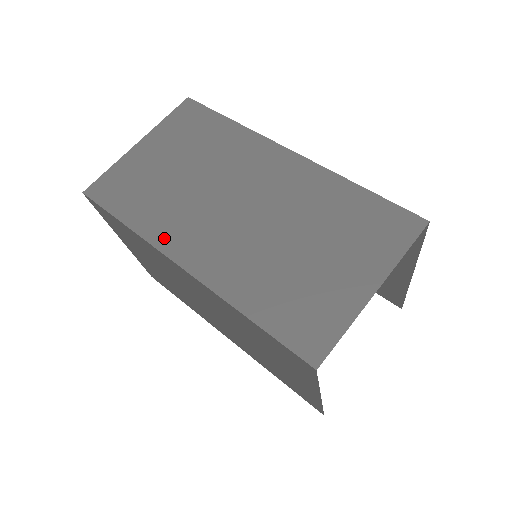
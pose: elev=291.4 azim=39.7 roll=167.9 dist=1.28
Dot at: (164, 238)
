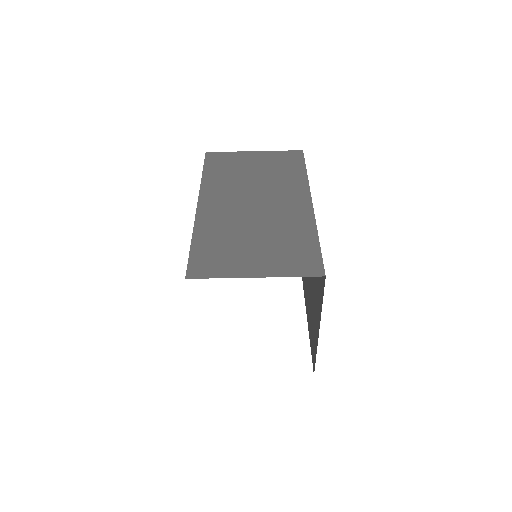
Dot at: (208, 190)
